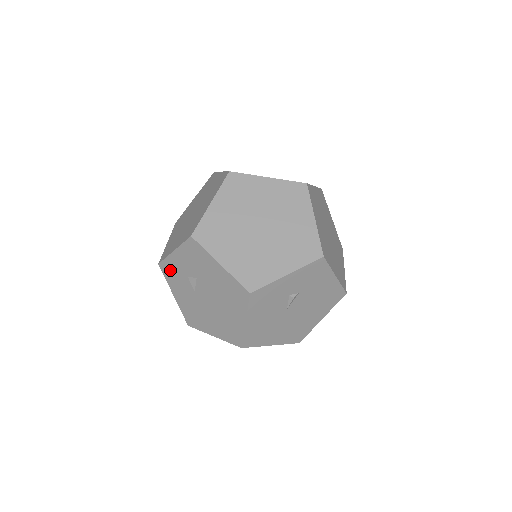
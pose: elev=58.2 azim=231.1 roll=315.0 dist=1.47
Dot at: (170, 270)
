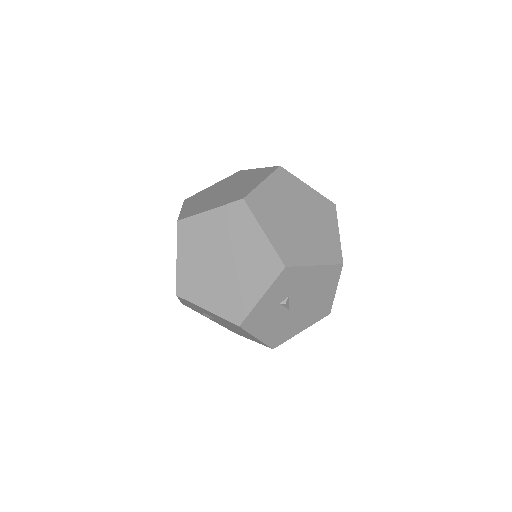
Dot at: occluded
